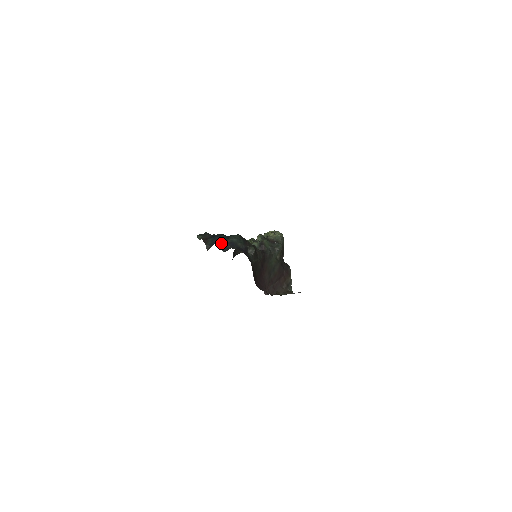
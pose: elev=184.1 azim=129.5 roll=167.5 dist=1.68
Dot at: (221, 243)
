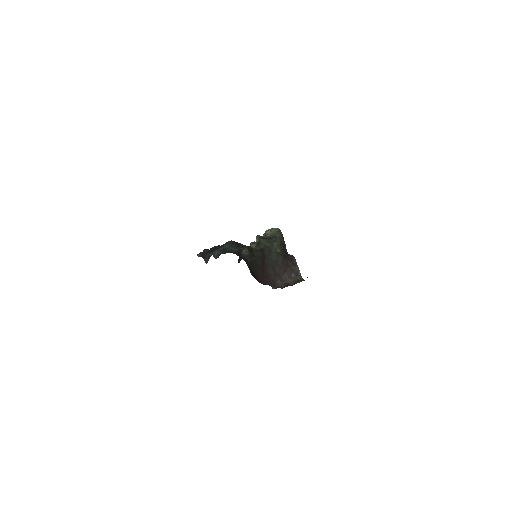
Dot at: (213, 252)
